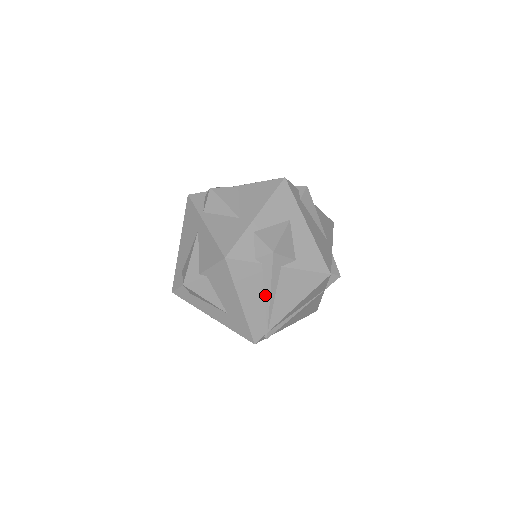
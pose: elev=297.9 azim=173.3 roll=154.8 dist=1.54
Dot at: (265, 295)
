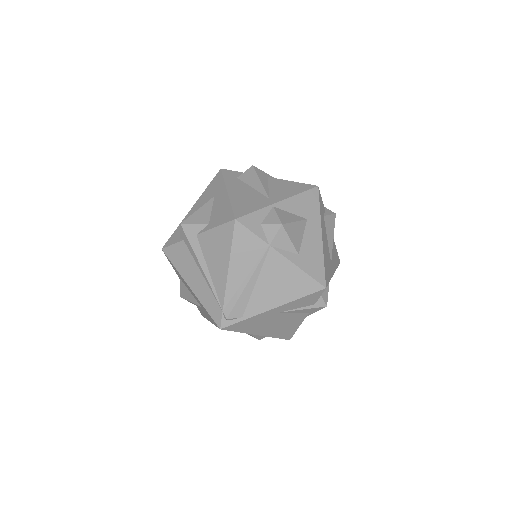
Dot at: (200, 270)
